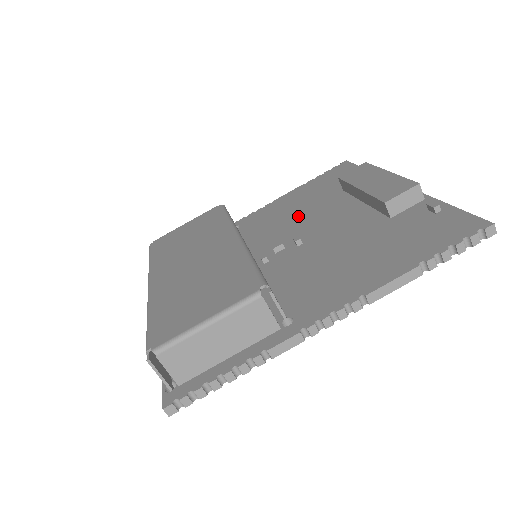
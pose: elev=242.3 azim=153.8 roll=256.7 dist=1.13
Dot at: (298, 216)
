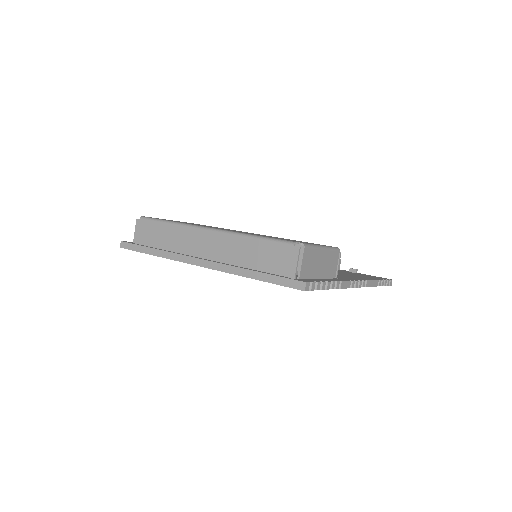
Dot at: occluded
